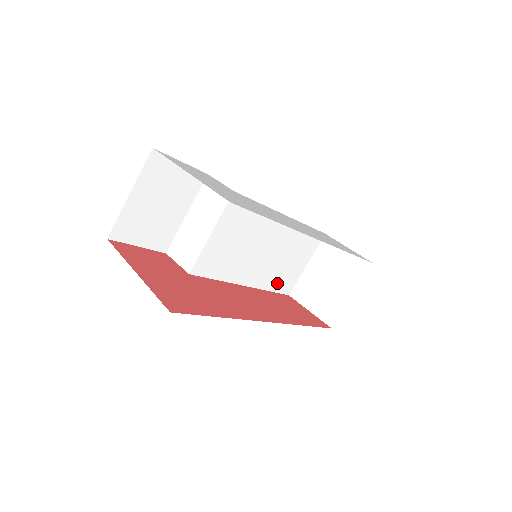
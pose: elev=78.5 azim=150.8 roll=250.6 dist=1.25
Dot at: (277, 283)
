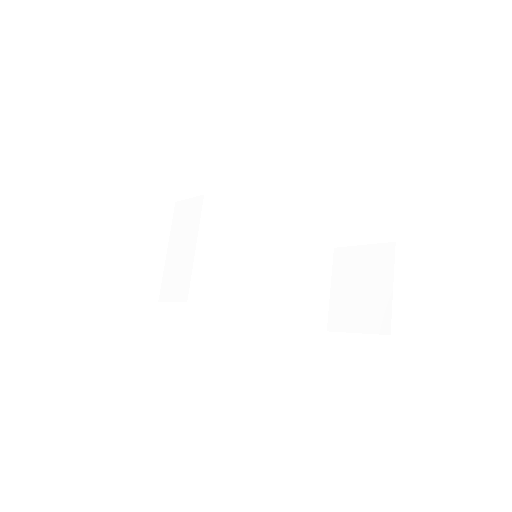
Dot at: (304, 314)
